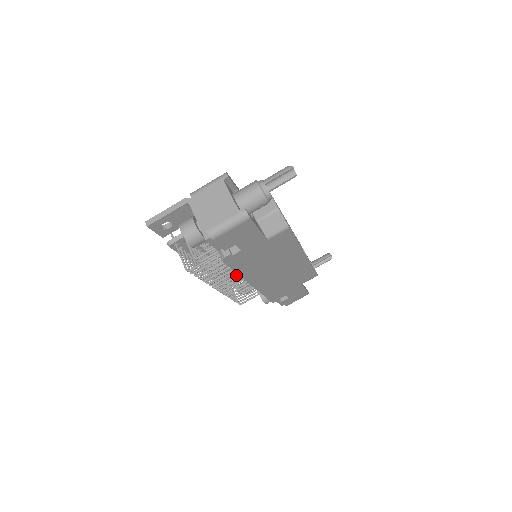
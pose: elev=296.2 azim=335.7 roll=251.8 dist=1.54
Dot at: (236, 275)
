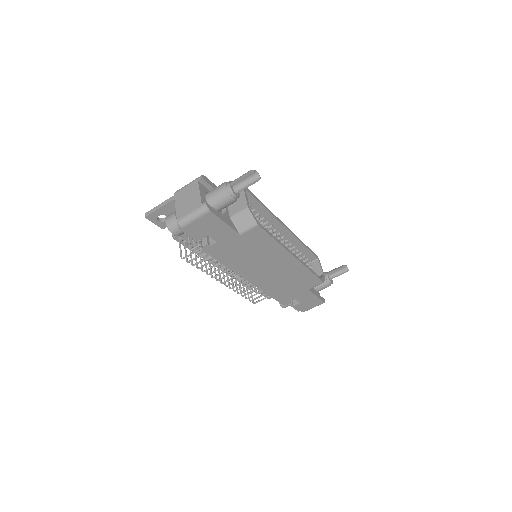
Dot at: occluded
